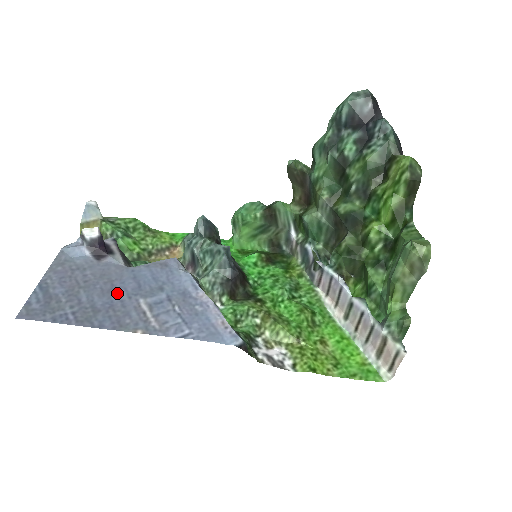
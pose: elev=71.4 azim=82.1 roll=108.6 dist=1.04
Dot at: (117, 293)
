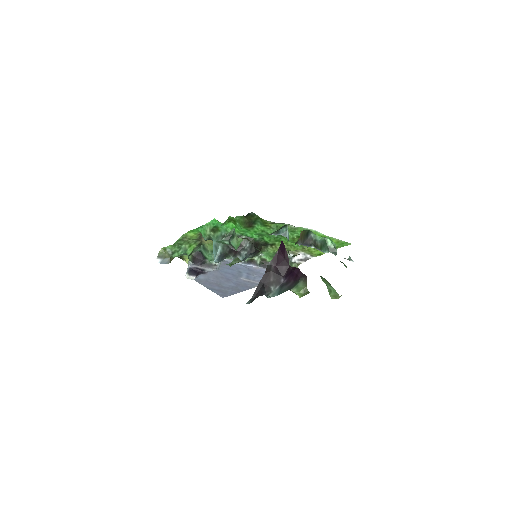
Dot at: (231, 280)
